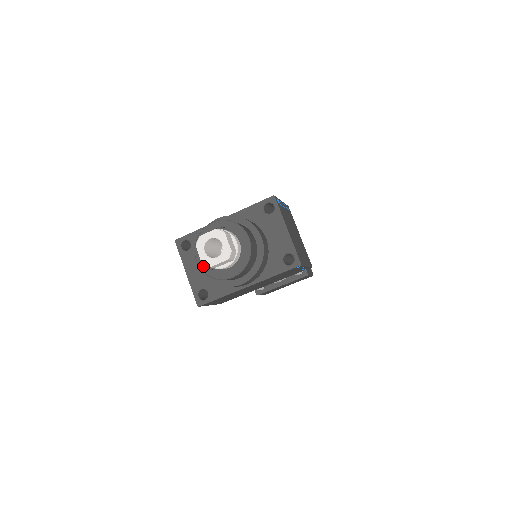
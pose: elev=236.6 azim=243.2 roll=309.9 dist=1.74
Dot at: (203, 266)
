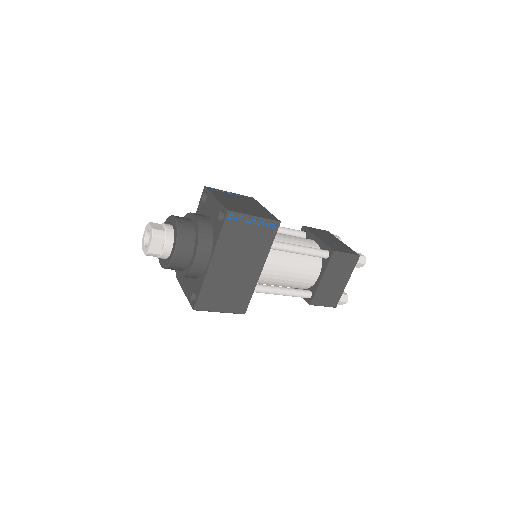
Dot at: (163, 264)
